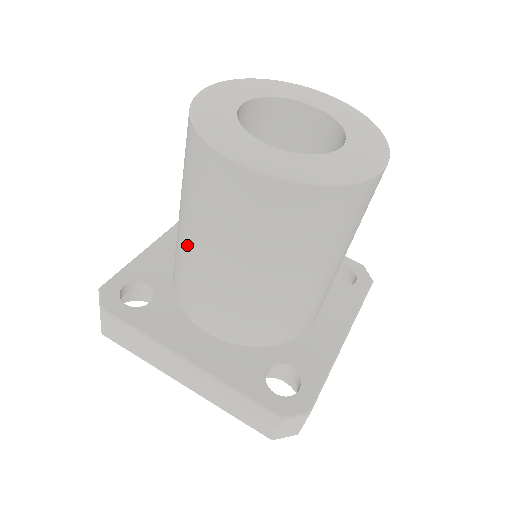
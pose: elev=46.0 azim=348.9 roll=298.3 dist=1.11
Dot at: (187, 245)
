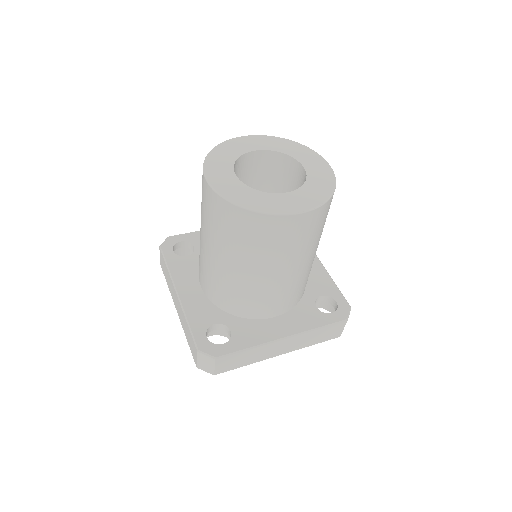
Dot at: occluded
